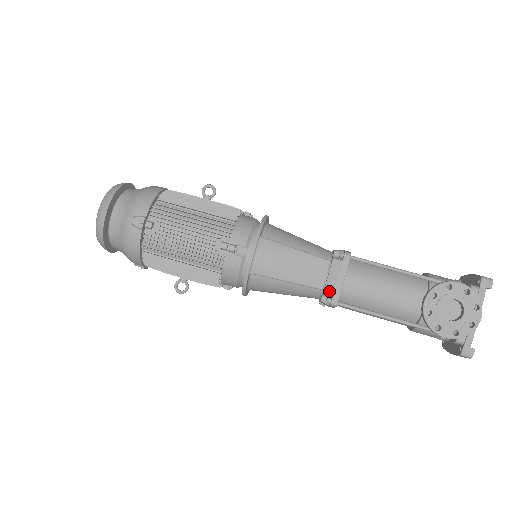
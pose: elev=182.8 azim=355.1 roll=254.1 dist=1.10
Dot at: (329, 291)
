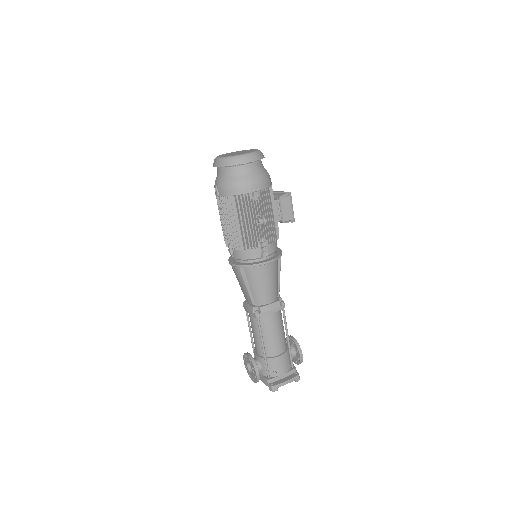
Dot at: (245, 304)
